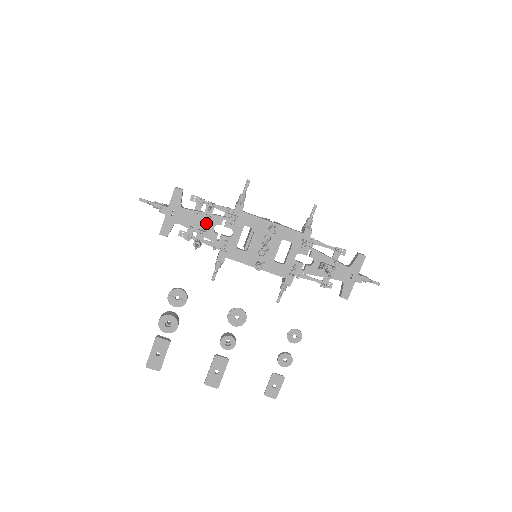
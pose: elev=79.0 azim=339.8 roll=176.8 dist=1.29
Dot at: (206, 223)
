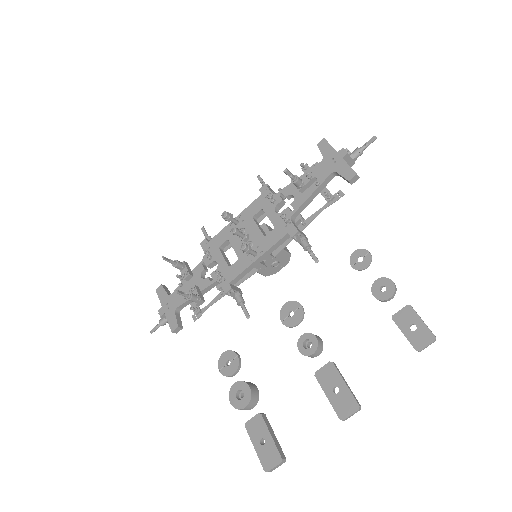
Dot at: (193, 282)
